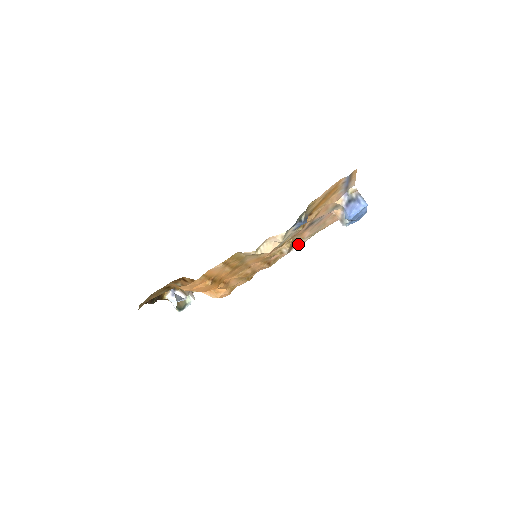
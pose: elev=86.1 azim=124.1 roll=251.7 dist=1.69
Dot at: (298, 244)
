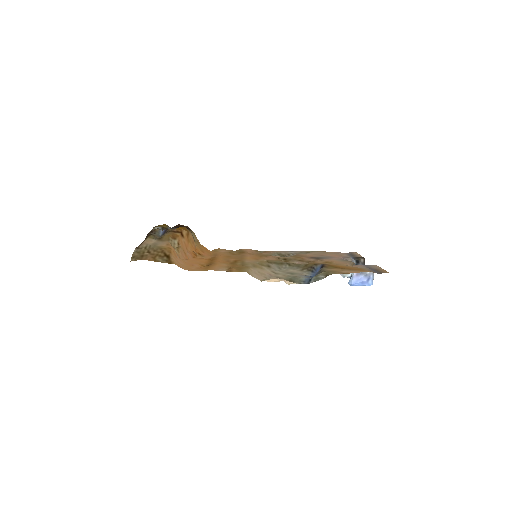
Dot at: occluded
